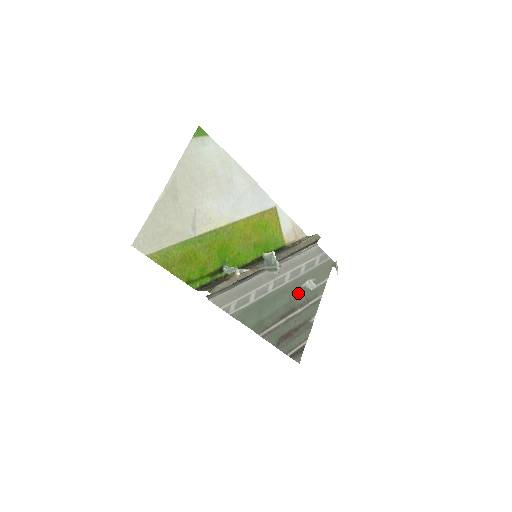
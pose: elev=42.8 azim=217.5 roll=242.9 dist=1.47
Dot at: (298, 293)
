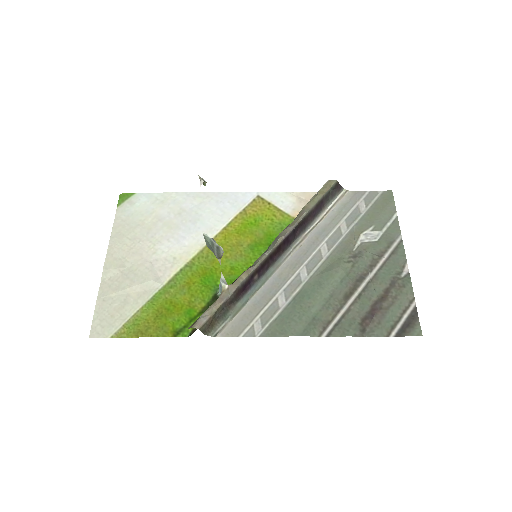
Dot at: (355, 256)
